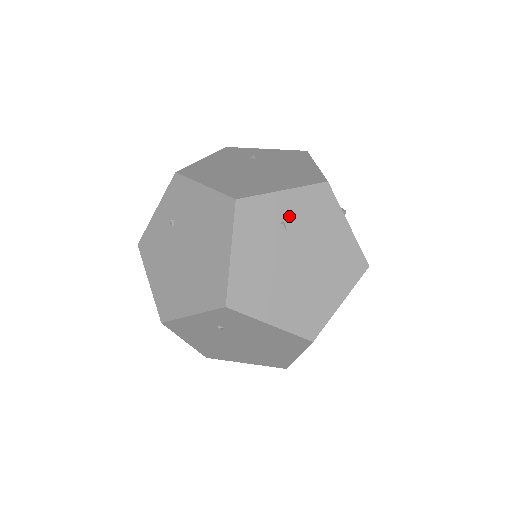
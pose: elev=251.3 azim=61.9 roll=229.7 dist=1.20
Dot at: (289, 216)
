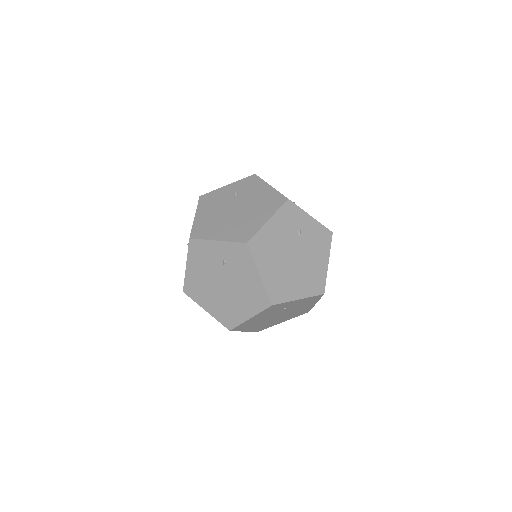
Dot at: (291, 306)
